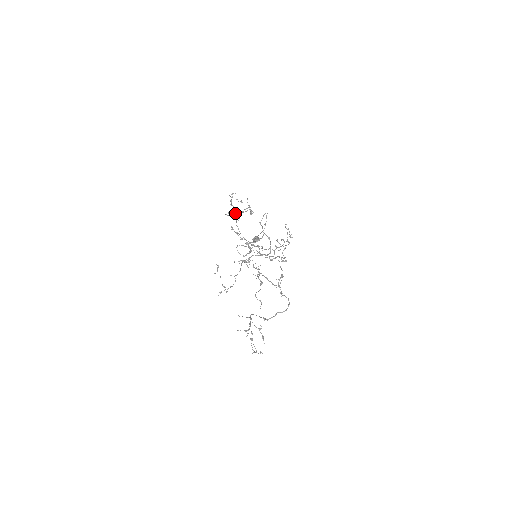
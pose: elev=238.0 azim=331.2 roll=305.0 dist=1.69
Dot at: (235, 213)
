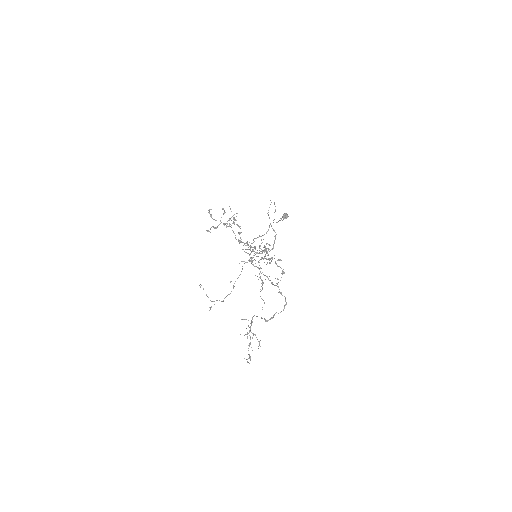
Dot at: (216, 228)
